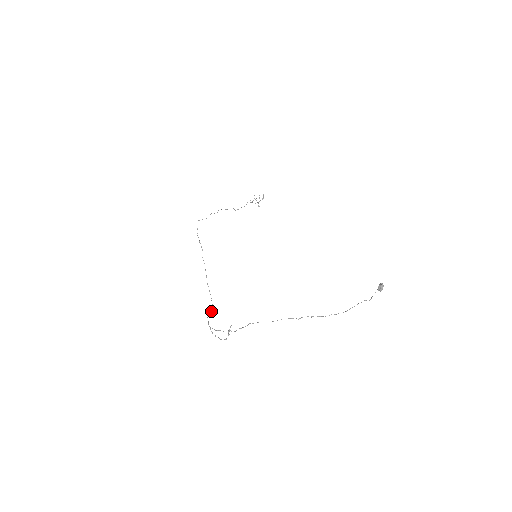
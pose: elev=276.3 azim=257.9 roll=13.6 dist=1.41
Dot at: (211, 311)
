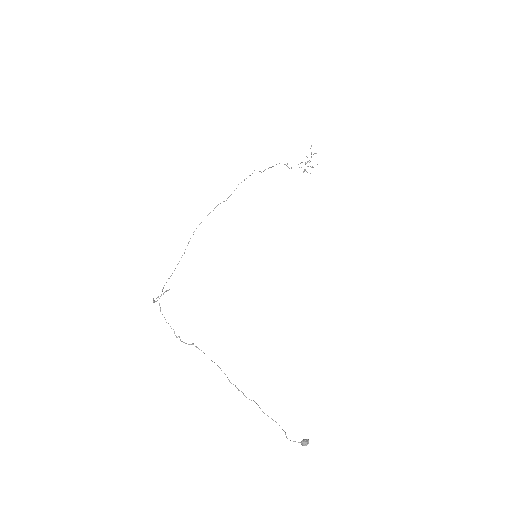
Dot at: occluded
